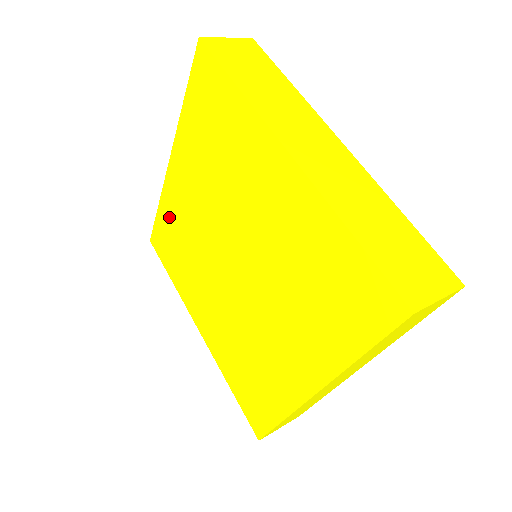
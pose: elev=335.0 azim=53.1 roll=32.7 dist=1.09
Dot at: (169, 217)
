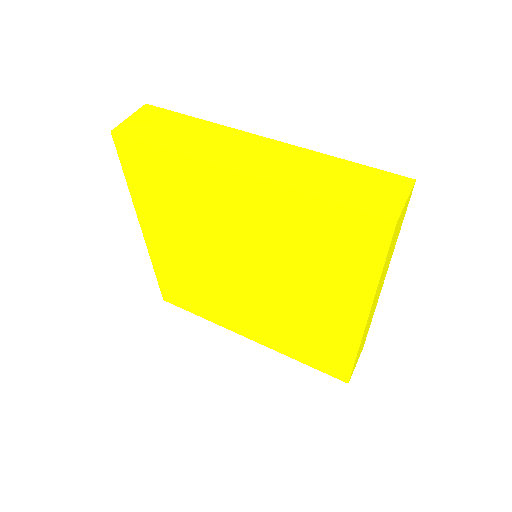
Dot at: (182, 176)
